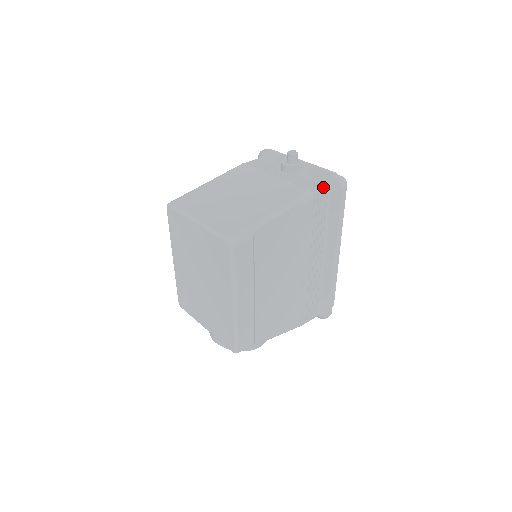
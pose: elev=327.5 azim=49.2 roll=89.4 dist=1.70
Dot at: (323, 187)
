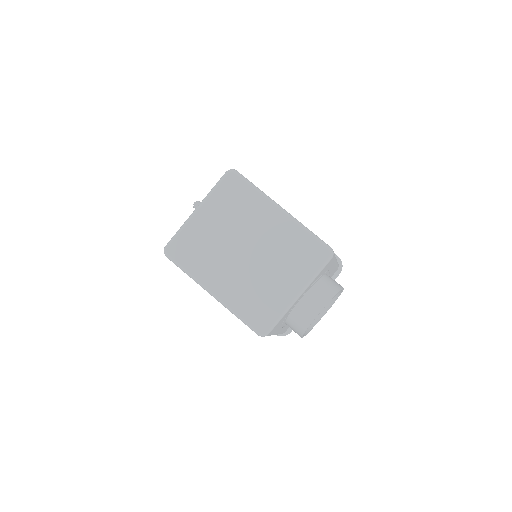
Dot at: occluded
